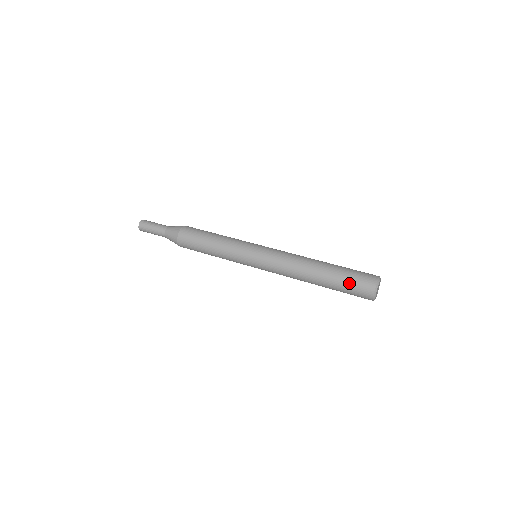
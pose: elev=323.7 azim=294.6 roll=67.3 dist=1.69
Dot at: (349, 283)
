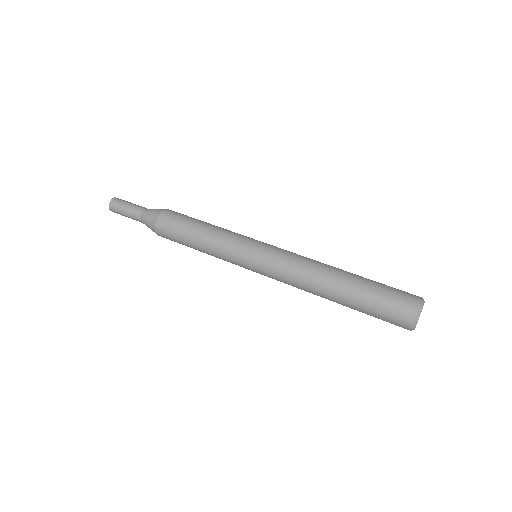
Dot at: (384, 295)
